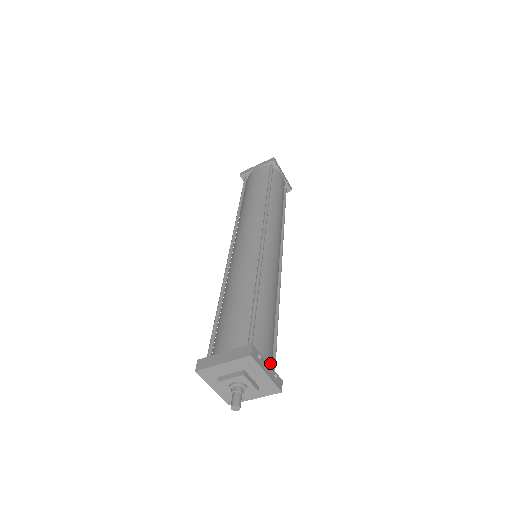
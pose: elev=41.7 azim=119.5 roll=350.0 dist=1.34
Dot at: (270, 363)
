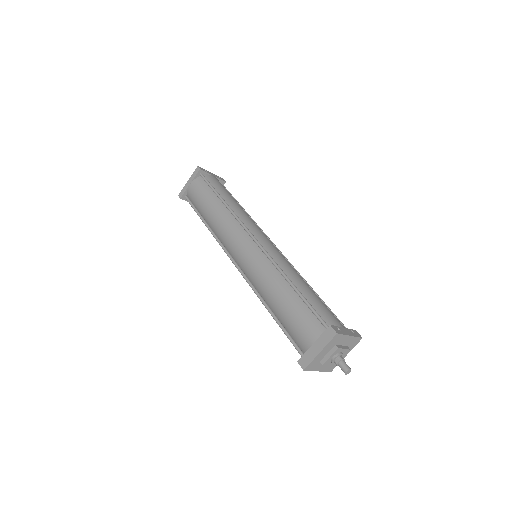
Dot at: (343, 326)
